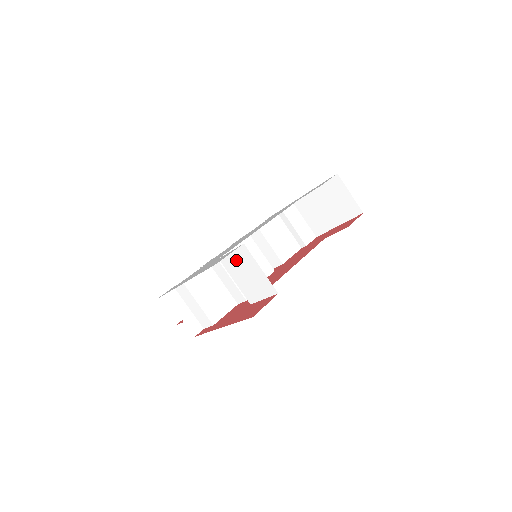
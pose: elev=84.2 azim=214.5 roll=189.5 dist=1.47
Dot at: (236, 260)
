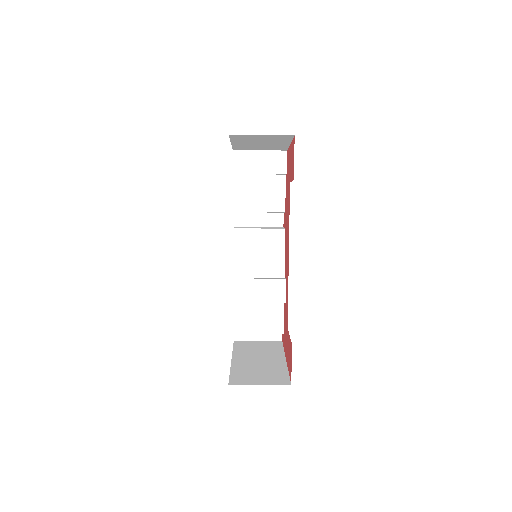
Dot at: occluded
